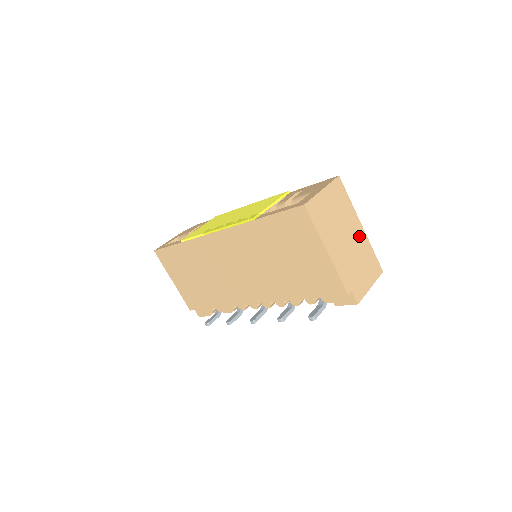
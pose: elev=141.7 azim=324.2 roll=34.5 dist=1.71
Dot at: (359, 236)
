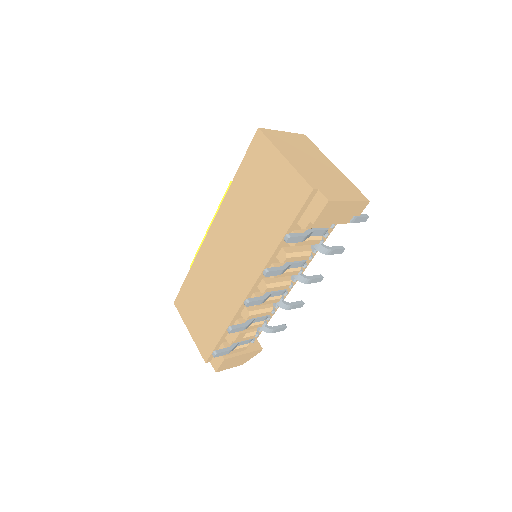
Dot at: (331, 169)
